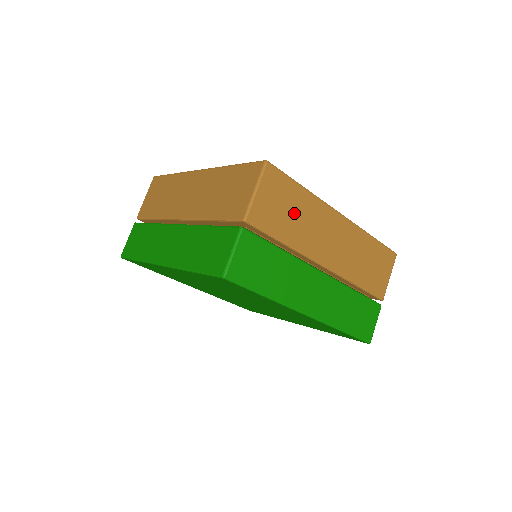
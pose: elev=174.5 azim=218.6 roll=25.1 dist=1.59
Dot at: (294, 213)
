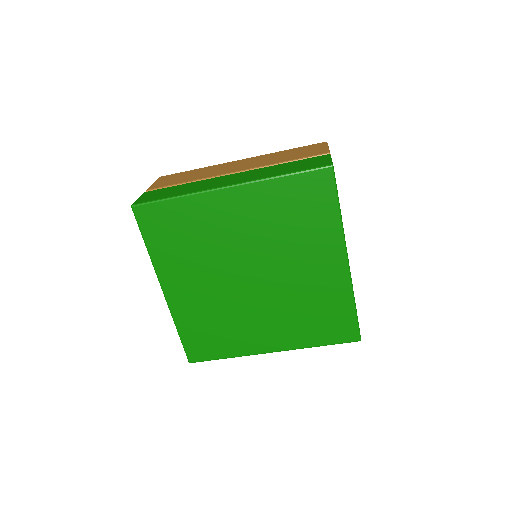
Dot at: occluded
